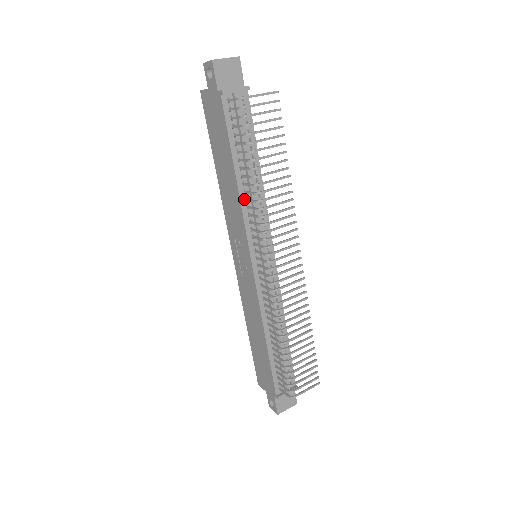
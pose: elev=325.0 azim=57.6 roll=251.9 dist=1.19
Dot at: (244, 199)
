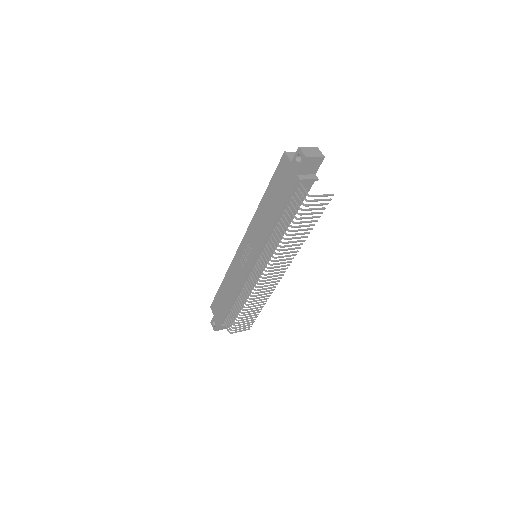
Dot at: (271, 234)
